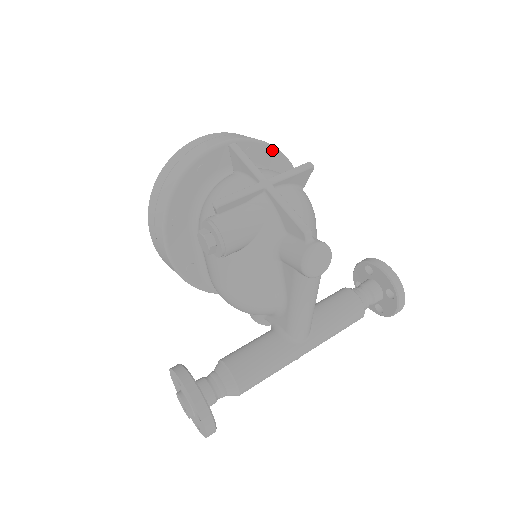
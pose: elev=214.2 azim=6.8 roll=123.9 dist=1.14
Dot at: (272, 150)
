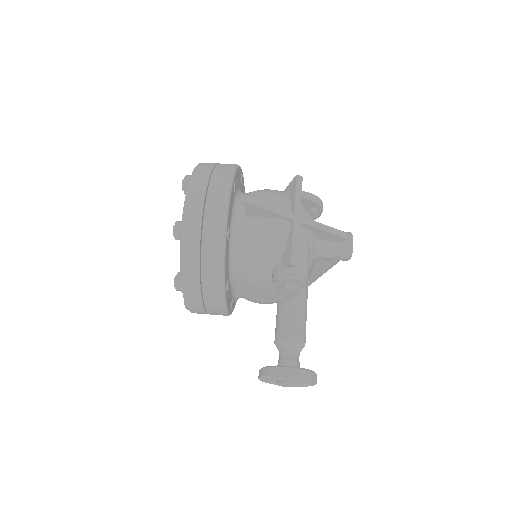
Dot at: (237, 170)
